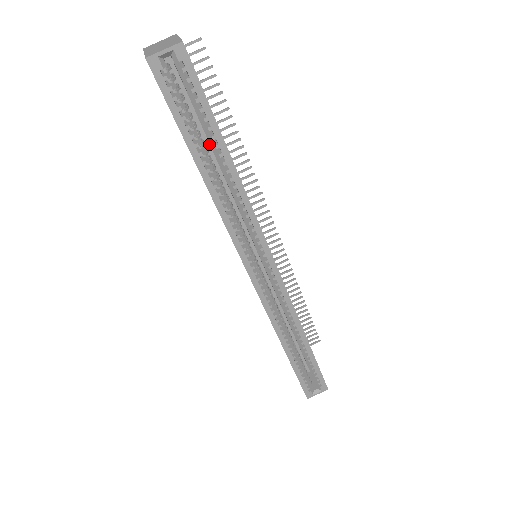
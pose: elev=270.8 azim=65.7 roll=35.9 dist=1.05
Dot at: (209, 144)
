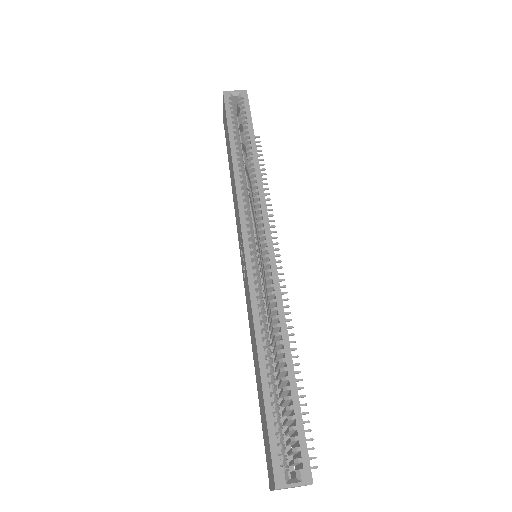
Dot at: (244, 164)
